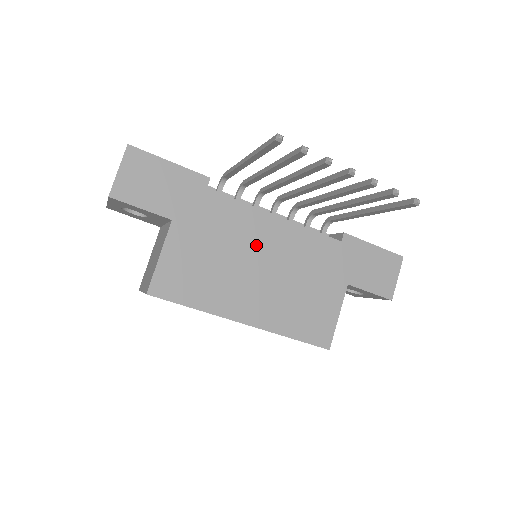
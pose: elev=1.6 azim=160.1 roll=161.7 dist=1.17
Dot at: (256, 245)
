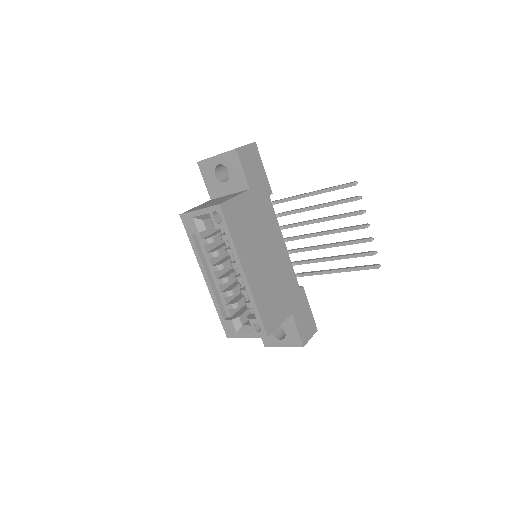
Dot at: (271, 244)
